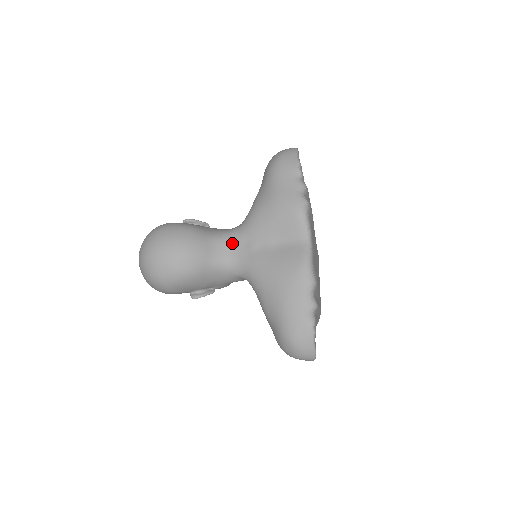
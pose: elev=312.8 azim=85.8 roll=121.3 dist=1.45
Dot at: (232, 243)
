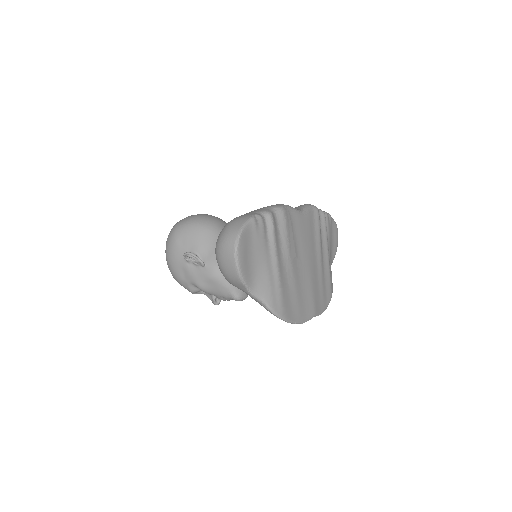
Dot at: occluded
